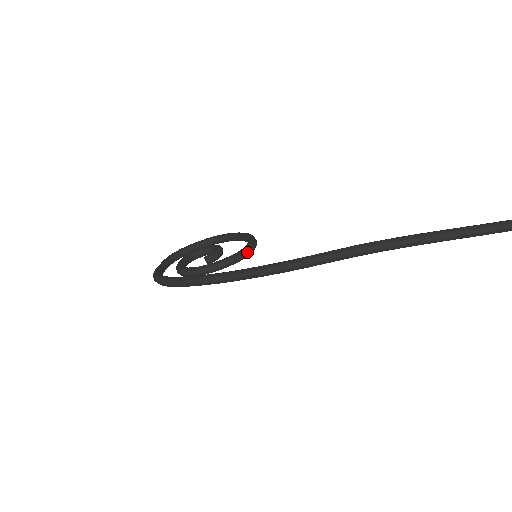
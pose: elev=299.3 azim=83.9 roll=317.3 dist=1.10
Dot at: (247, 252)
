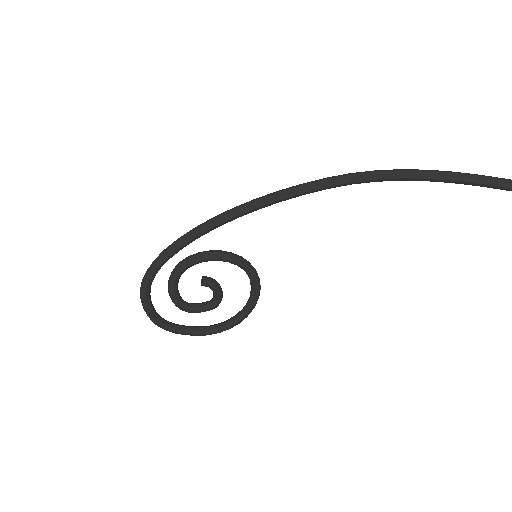
Dot at: (248, 261)
